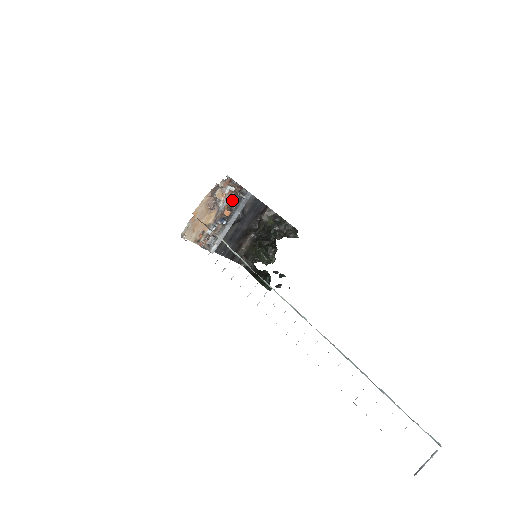
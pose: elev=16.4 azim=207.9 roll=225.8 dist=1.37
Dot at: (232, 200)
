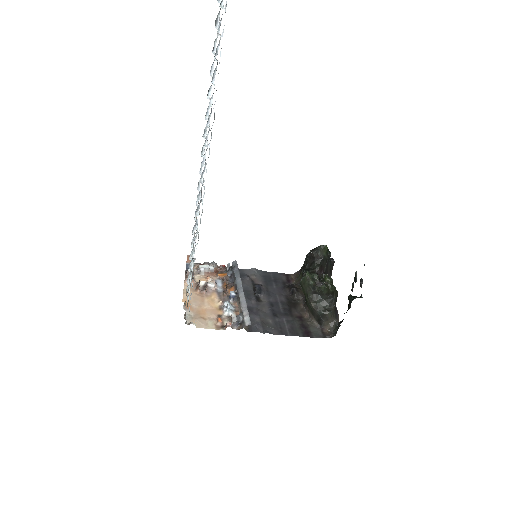
Dot at: (227, 280)
